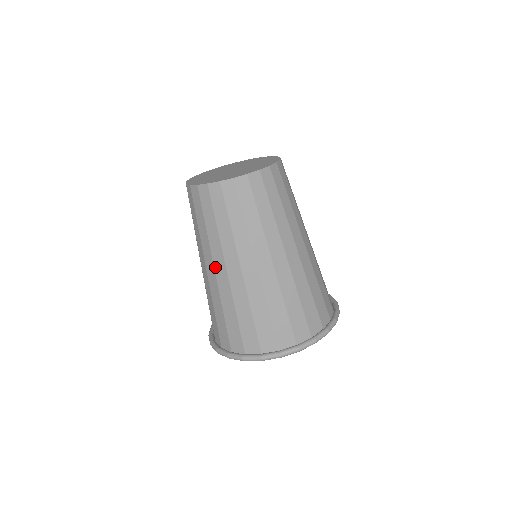
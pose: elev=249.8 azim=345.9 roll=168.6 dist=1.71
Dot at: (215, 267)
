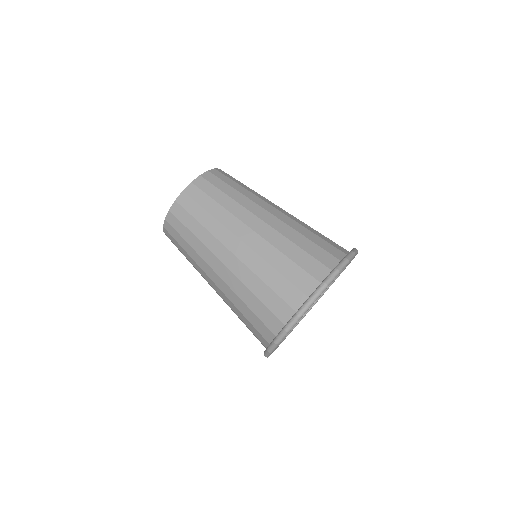
Dot at: (230, 249)
